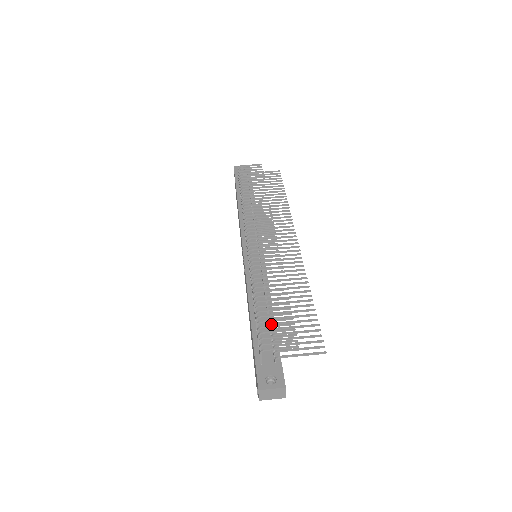
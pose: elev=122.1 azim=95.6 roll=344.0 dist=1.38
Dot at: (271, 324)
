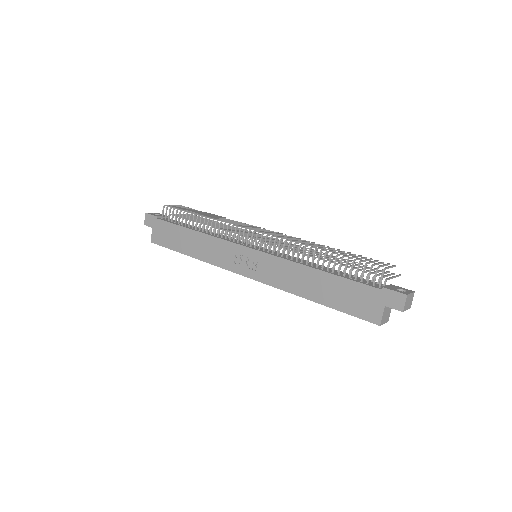
Dot at: occluded
